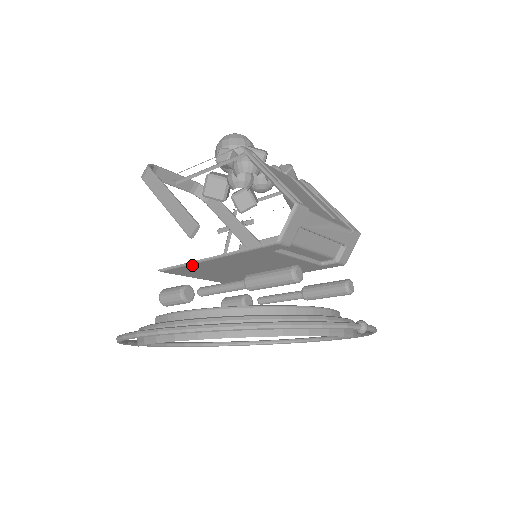
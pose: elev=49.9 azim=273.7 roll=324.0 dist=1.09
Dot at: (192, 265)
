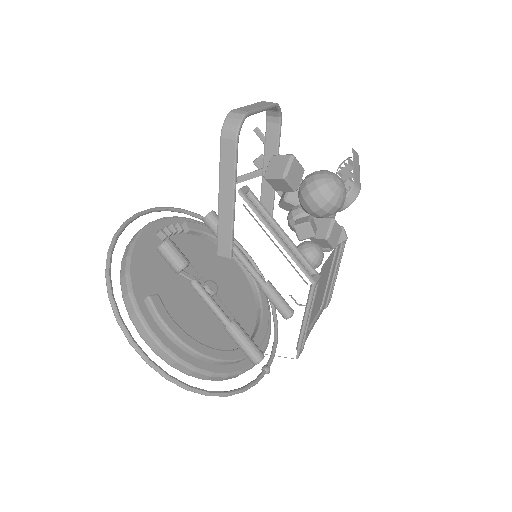
Dot at: occluded
